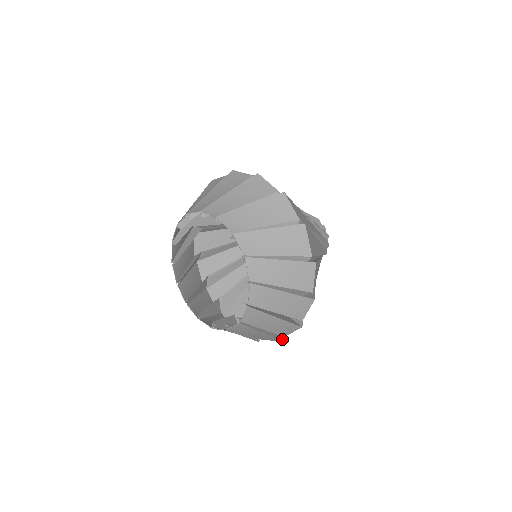
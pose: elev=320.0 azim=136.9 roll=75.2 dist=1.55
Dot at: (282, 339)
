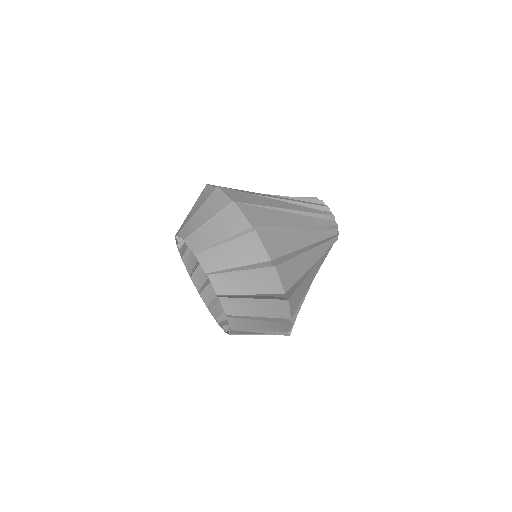
Dot at: (289, 298)
